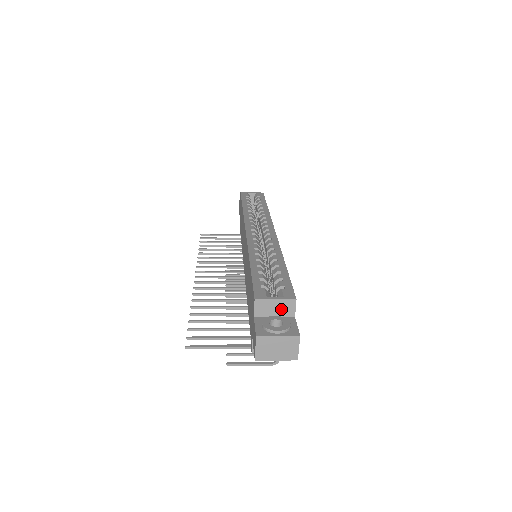
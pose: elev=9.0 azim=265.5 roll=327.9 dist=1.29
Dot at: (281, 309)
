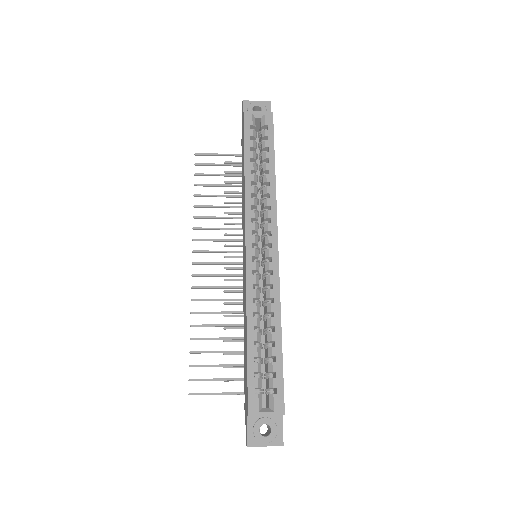
Dot at: (271, 415)
